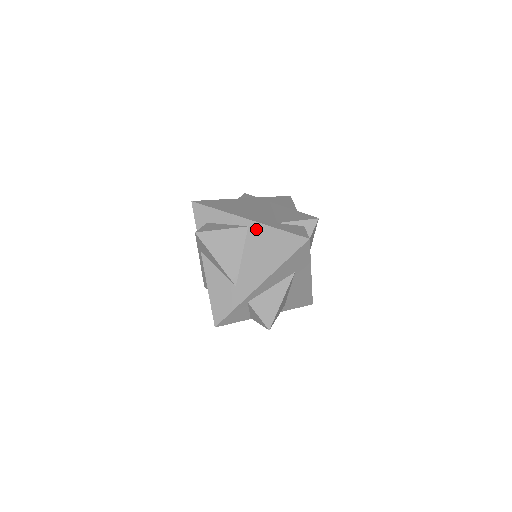
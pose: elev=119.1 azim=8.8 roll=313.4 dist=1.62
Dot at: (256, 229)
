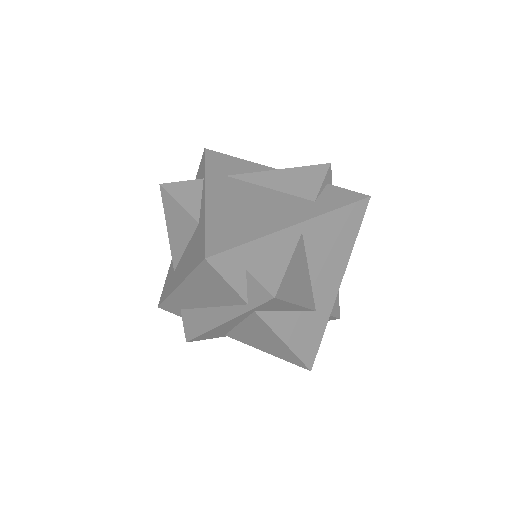
Dot at: (313, 228)
